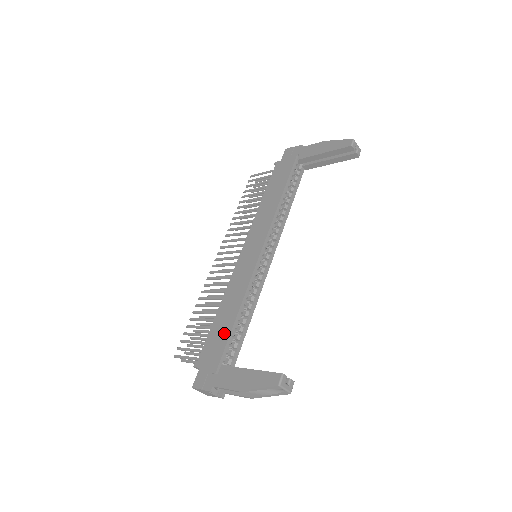
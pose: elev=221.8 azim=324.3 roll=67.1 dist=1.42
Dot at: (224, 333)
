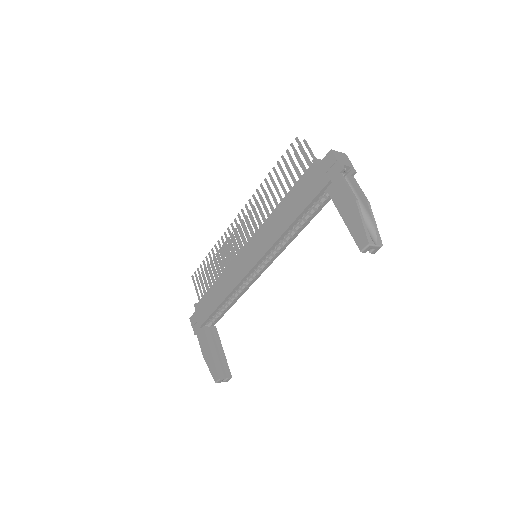
Dot at: (211, 306)
